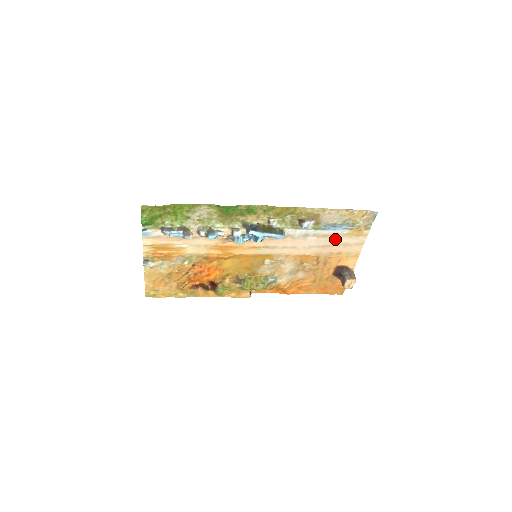
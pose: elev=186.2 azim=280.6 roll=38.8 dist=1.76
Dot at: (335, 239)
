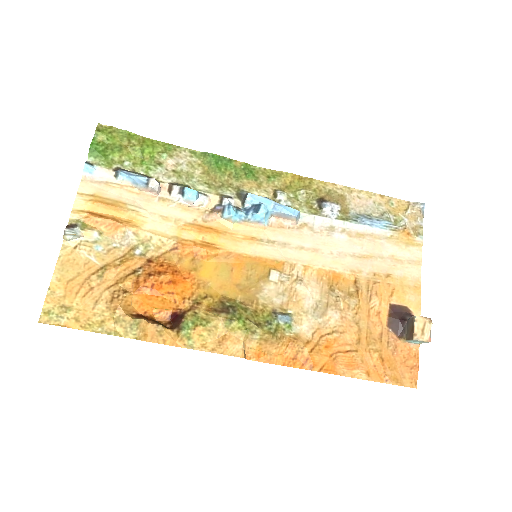
Dot at: (376, 245)
